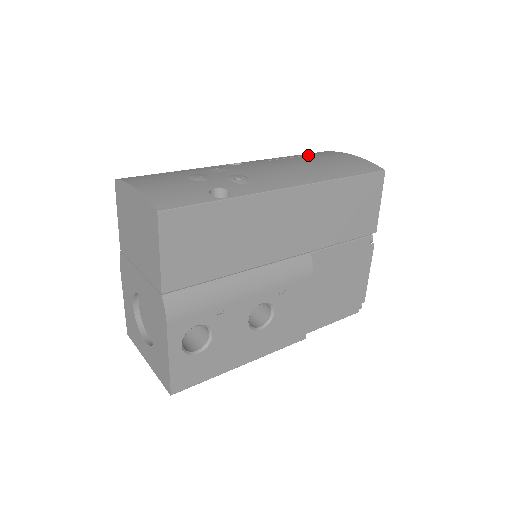
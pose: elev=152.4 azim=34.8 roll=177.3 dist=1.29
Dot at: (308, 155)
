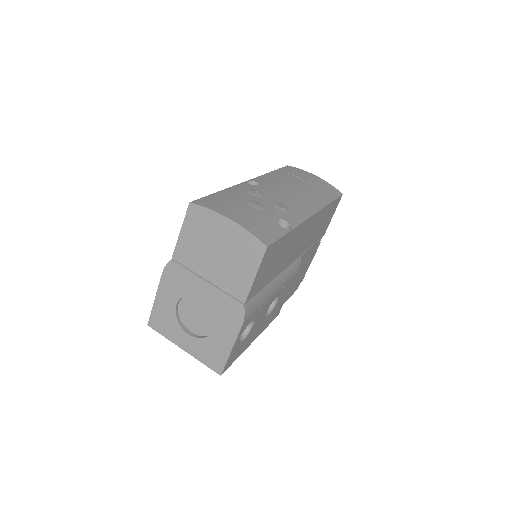
Dot at: (289, 173)
